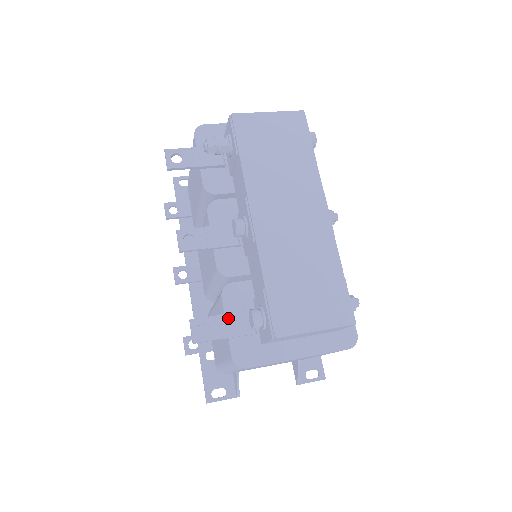
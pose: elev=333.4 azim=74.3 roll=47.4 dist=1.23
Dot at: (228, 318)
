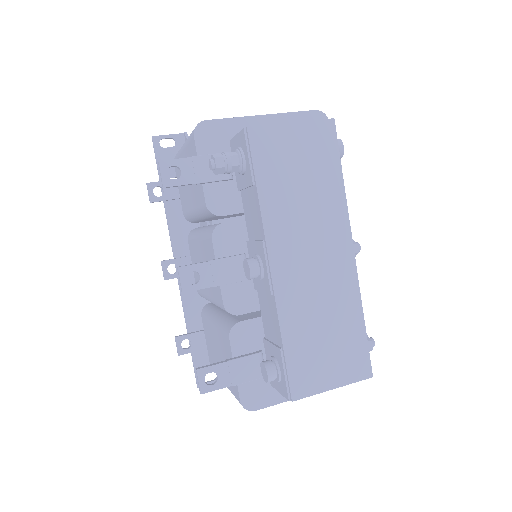
Dot at: (237, 364)
